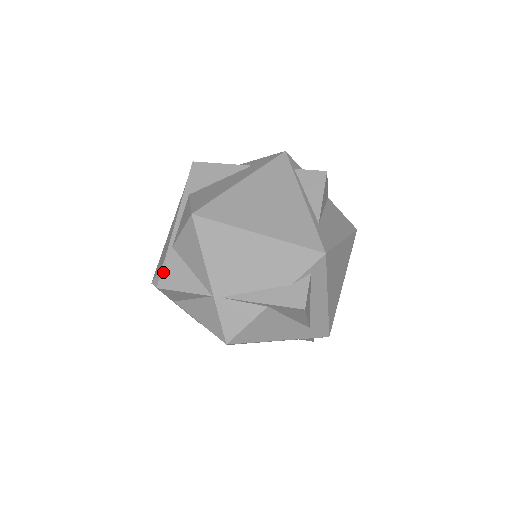
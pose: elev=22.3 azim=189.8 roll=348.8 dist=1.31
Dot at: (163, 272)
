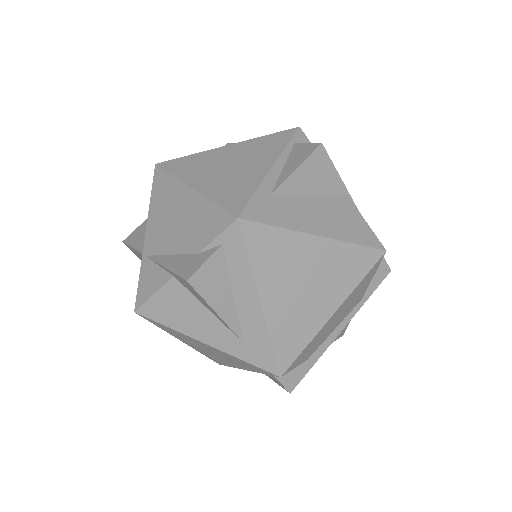
Dot at: (136, 229)
